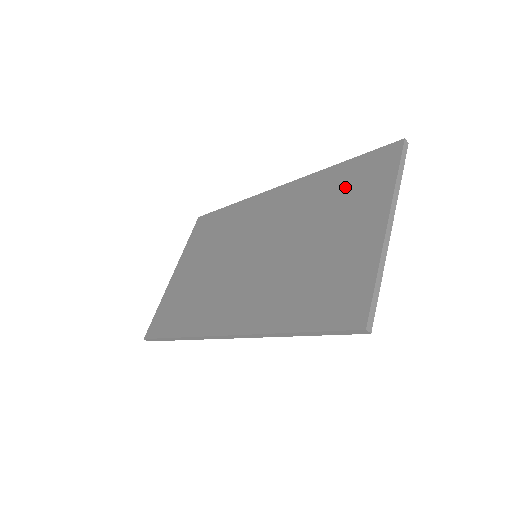
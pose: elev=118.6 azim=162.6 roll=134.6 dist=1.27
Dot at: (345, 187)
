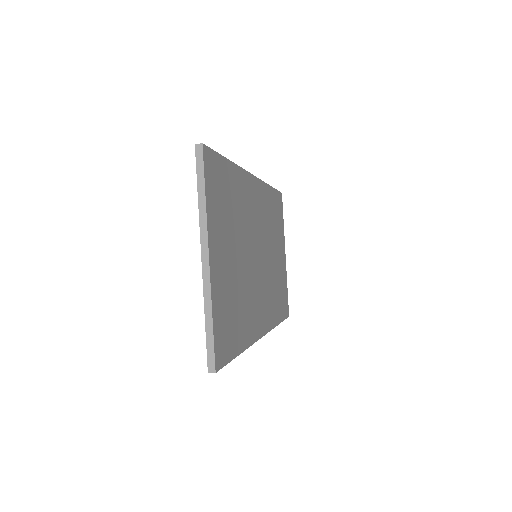
Dot at: occluded
